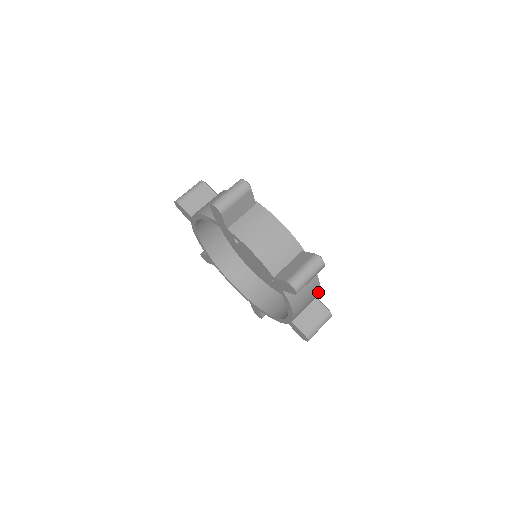
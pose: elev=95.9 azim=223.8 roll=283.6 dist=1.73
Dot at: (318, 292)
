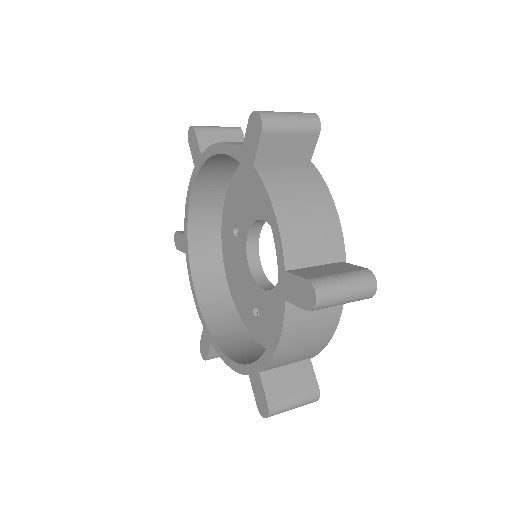
Dot at: (321, 349)
